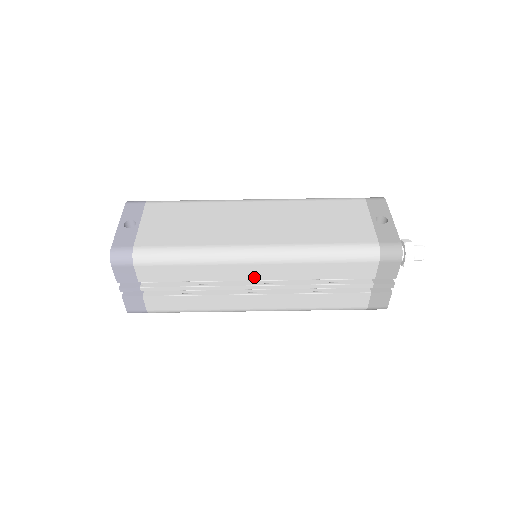
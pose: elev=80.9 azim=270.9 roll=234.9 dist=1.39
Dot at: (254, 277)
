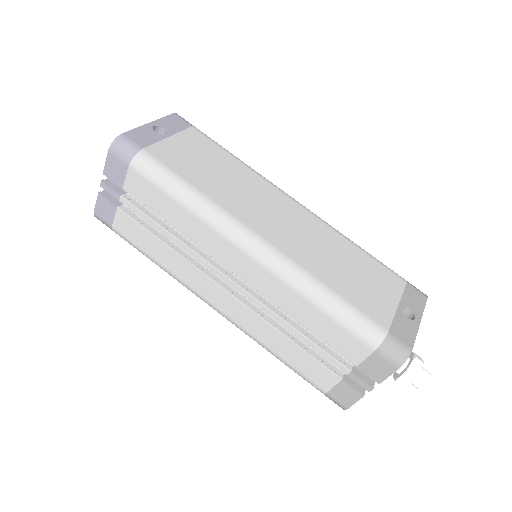
Dot at: (235, 269)
